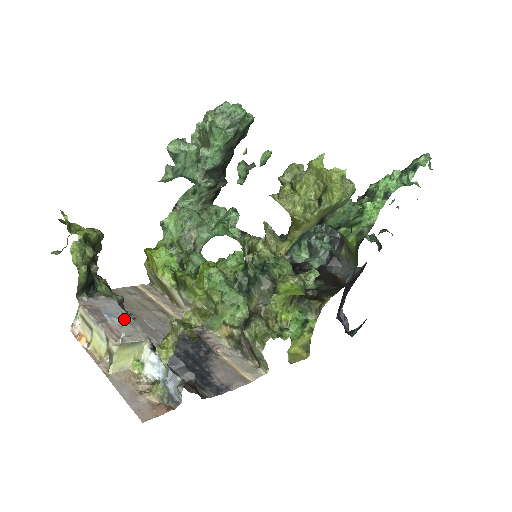
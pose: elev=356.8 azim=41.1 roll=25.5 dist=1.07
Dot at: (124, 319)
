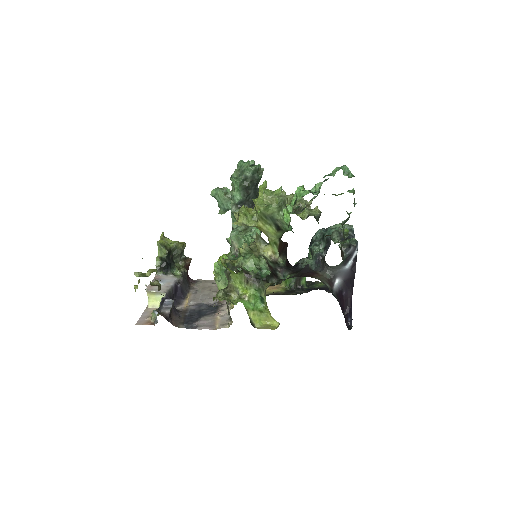
Dot at: (167, 284)
